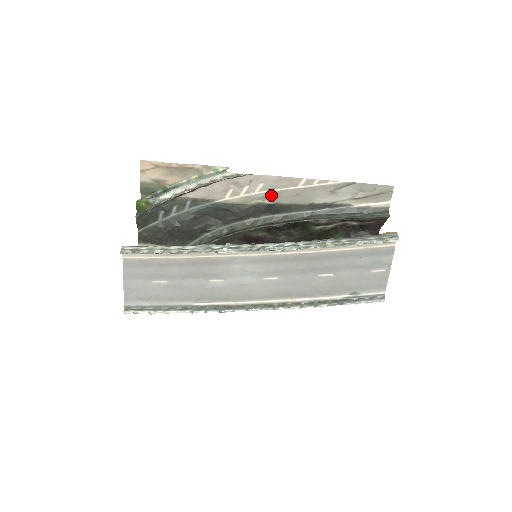
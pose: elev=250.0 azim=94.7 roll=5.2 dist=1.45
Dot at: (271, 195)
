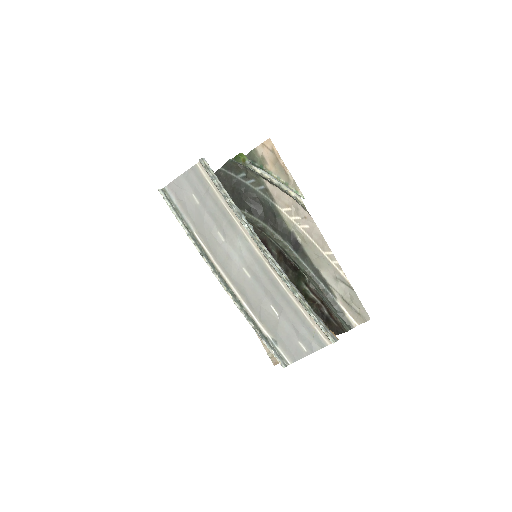
Dot at: (305, 238)
